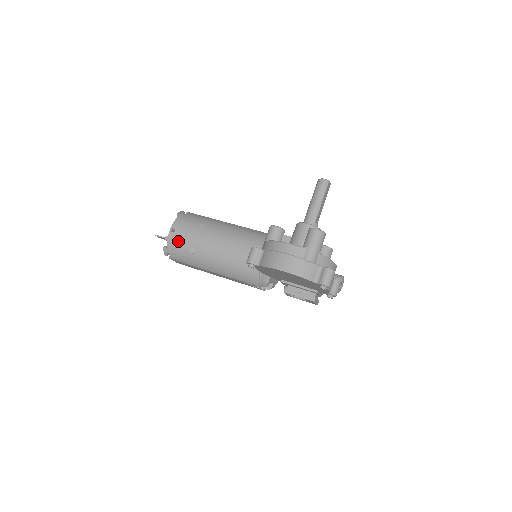
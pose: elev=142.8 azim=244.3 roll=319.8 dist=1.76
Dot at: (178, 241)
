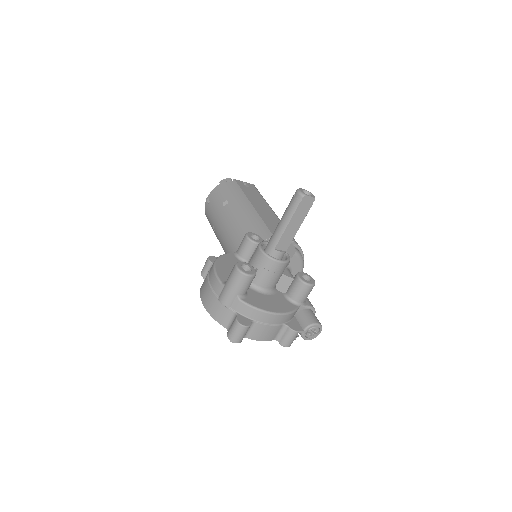
Dot at: (208, 213)
